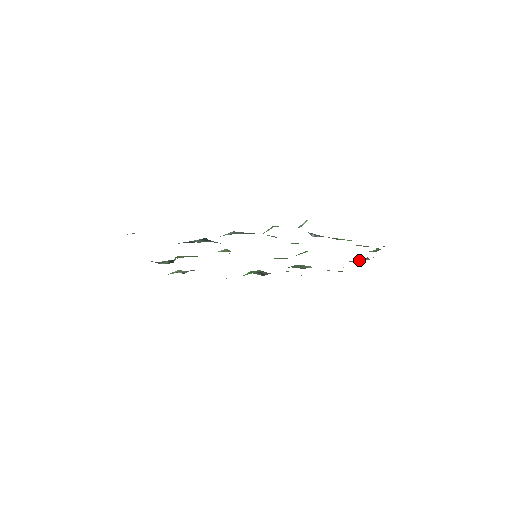
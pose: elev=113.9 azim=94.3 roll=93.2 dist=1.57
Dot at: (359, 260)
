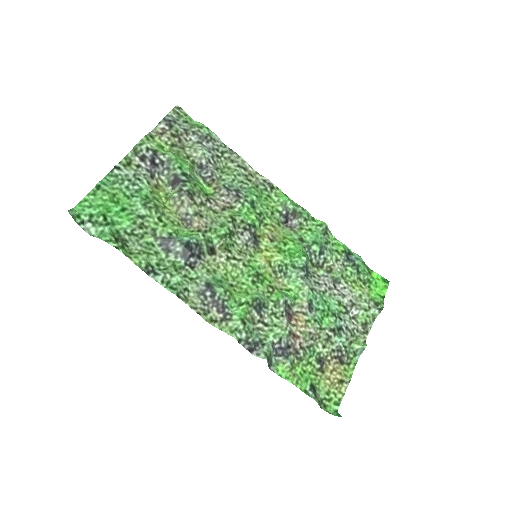
Dot at: (359, 317)
